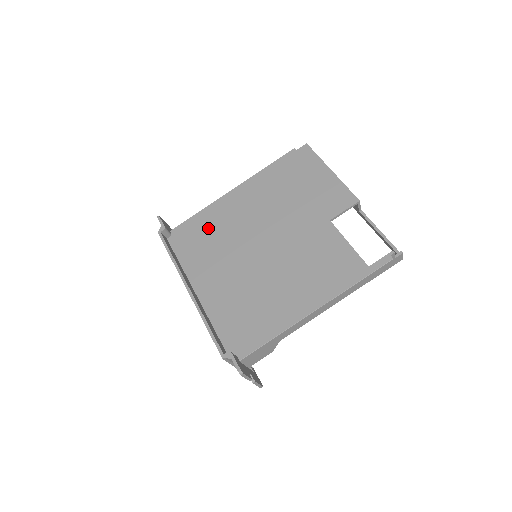
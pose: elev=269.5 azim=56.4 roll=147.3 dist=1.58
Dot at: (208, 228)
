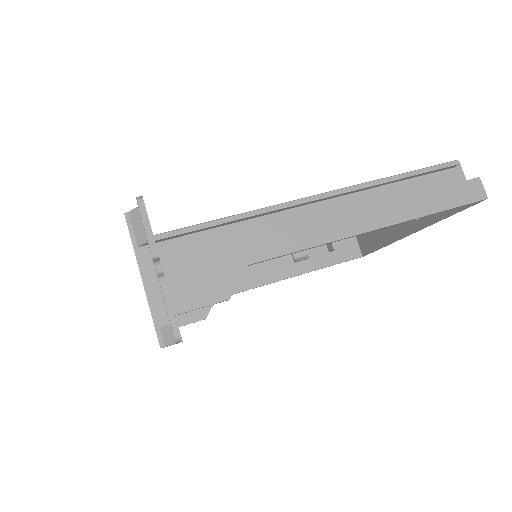
Dot at: occluded
